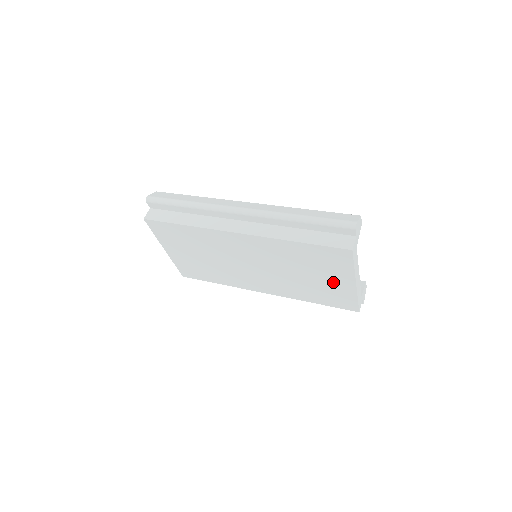
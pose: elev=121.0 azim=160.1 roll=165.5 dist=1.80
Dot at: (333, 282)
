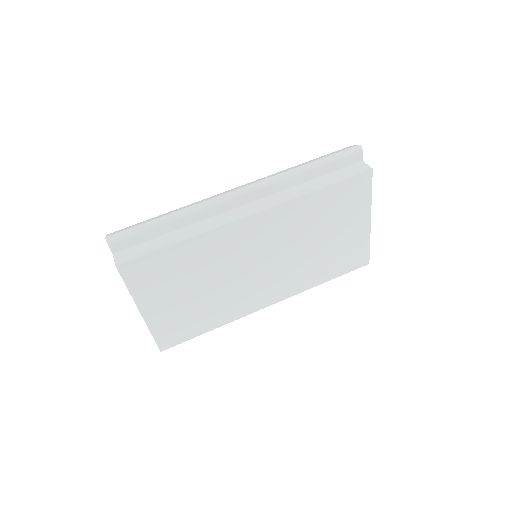
Dot at: (349, 232)
